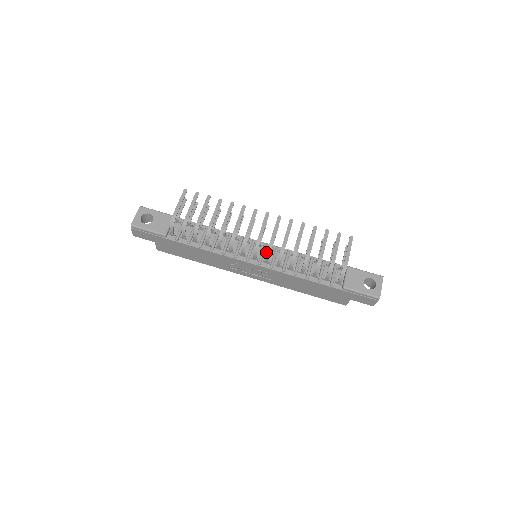
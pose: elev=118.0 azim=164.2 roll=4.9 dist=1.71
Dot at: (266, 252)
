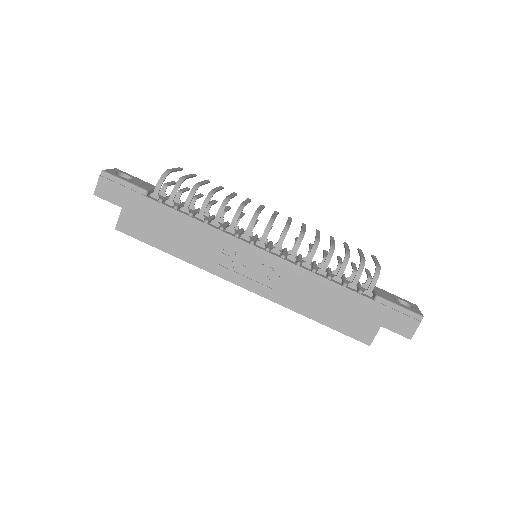
Dot at: occluded
